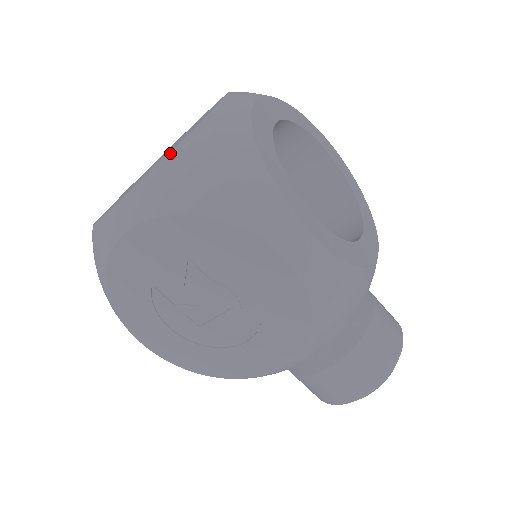
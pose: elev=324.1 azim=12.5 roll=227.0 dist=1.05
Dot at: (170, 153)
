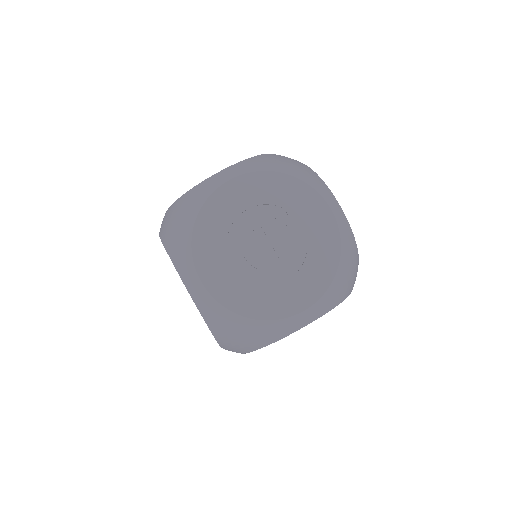
Dot at: (239, 316)
